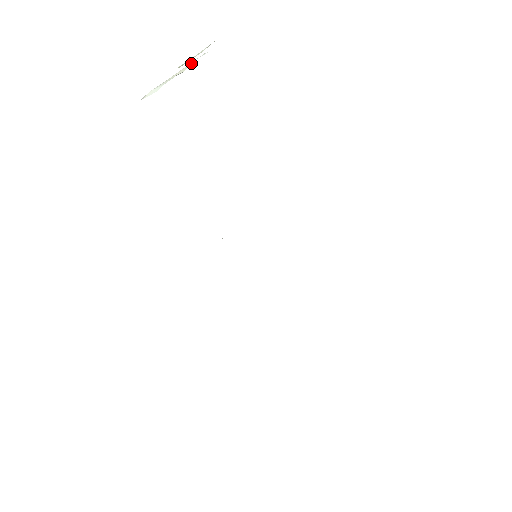
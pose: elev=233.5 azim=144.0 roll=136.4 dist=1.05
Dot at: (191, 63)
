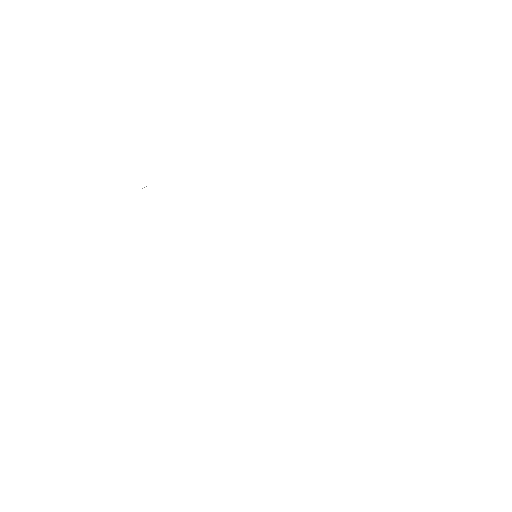
Dot at: occluded
